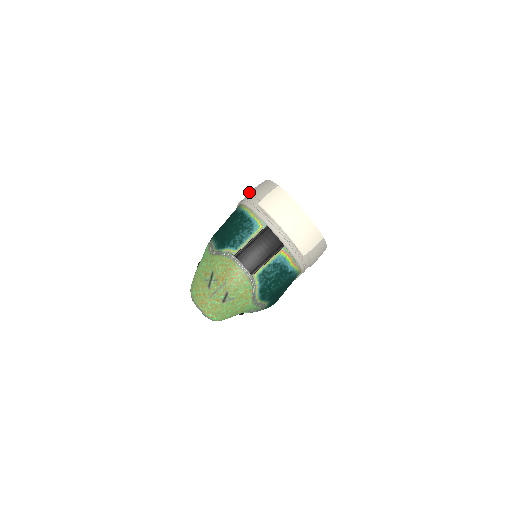
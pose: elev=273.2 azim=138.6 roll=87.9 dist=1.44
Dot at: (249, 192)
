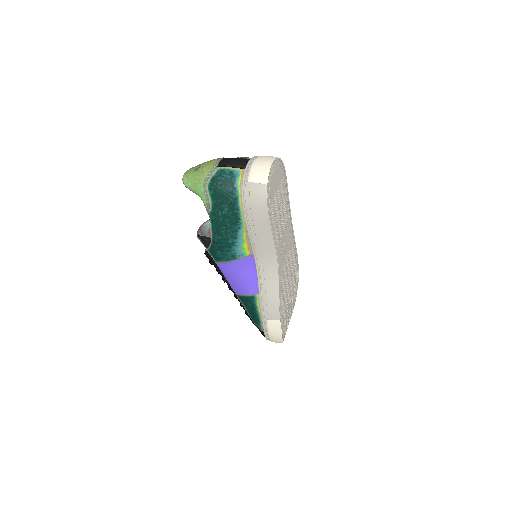
Dot at: occluded
